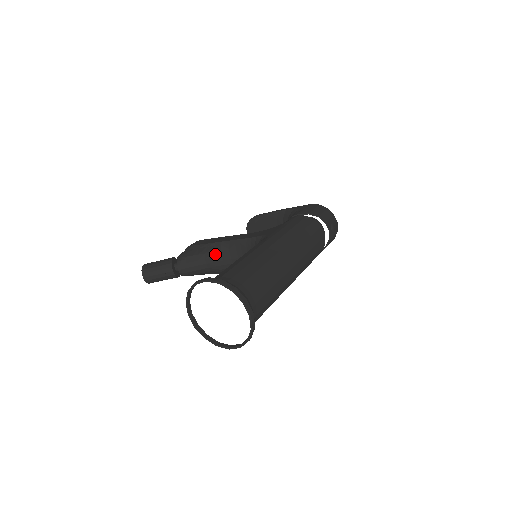
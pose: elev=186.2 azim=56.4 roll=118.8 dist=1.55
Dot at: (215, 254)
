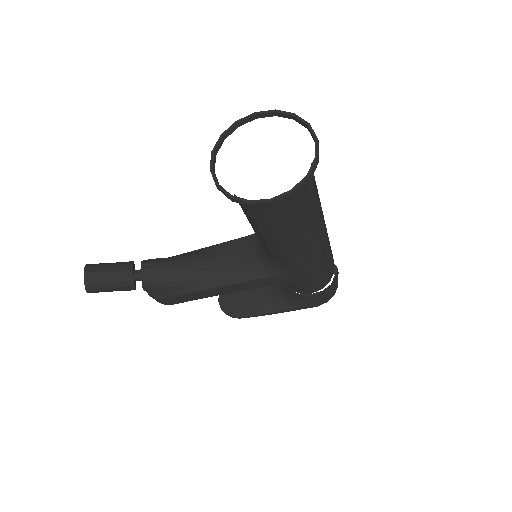
Dot at: (198, 256)
